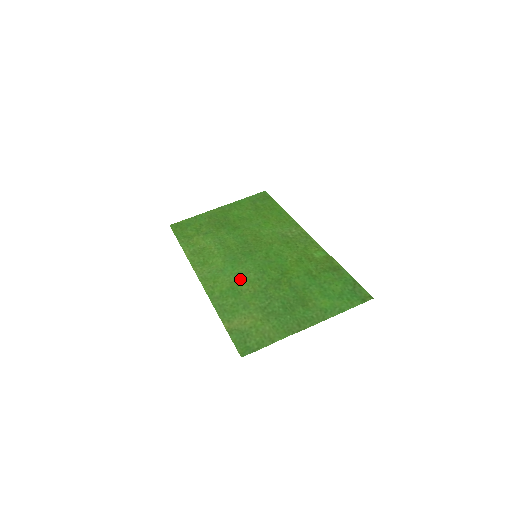
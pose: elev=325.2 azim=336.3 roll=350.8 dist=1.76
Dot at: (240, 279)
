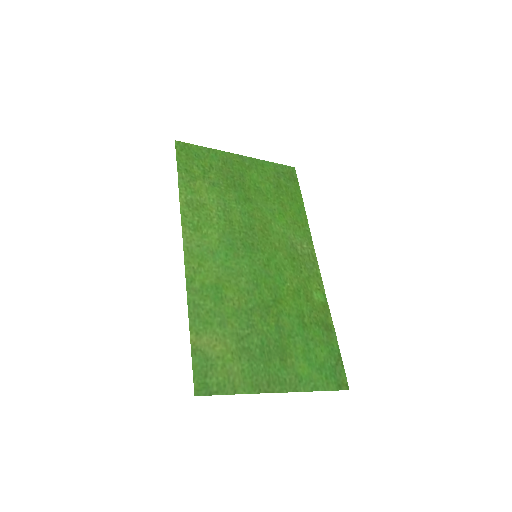
Dot at: (229, 279)
